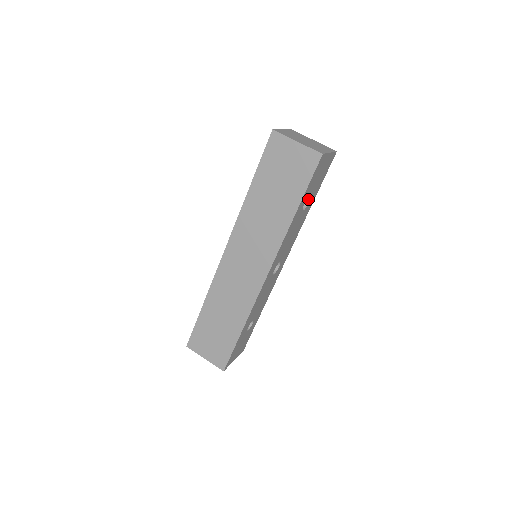
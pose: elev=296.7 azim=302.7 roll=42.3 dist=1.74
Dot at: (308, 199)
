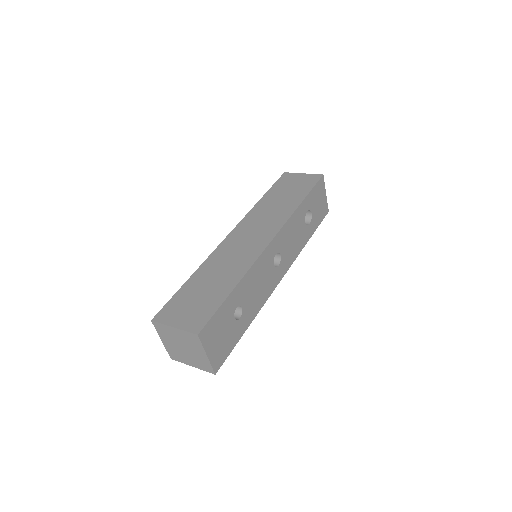
Dot at: (308, 223)
